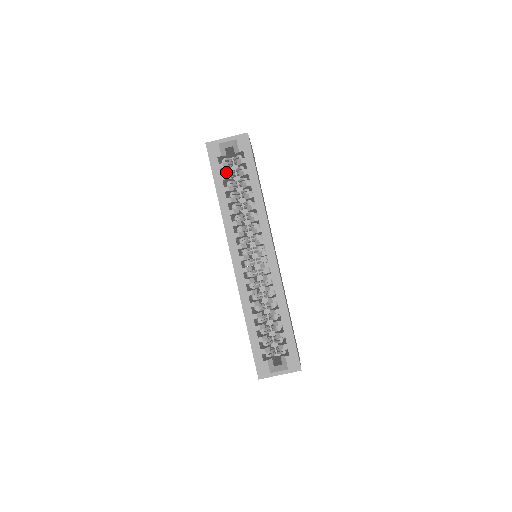
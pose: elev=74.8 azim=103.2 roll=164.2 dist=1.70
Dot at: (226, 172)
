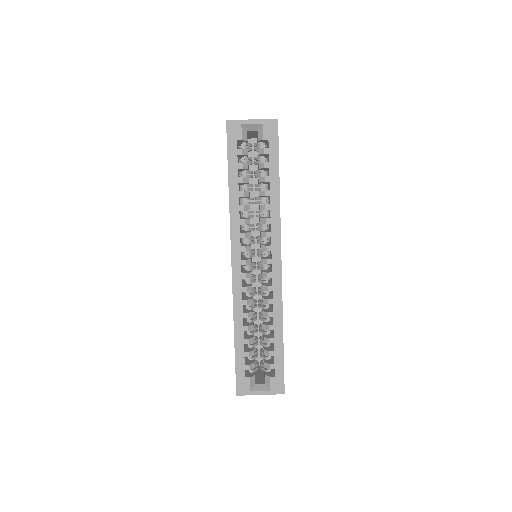
Dot at: (243, 159)
